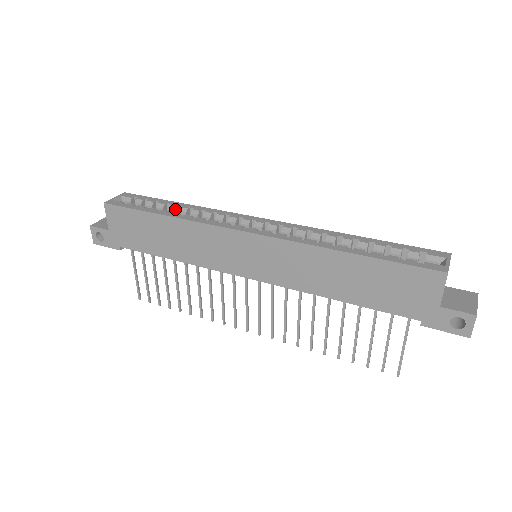
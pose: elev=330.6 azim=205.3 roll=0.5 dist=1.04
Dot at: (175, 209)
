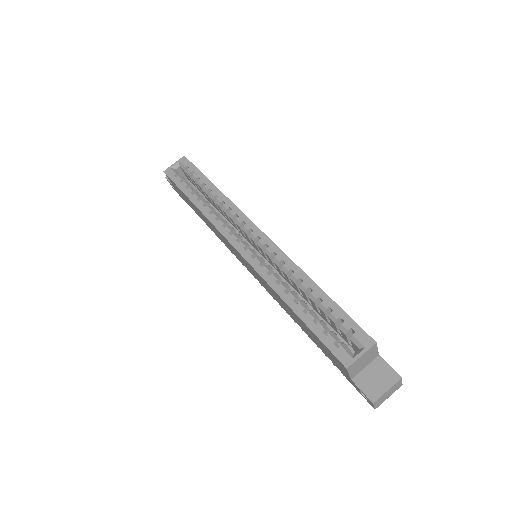
Dot at: (207, 192)
